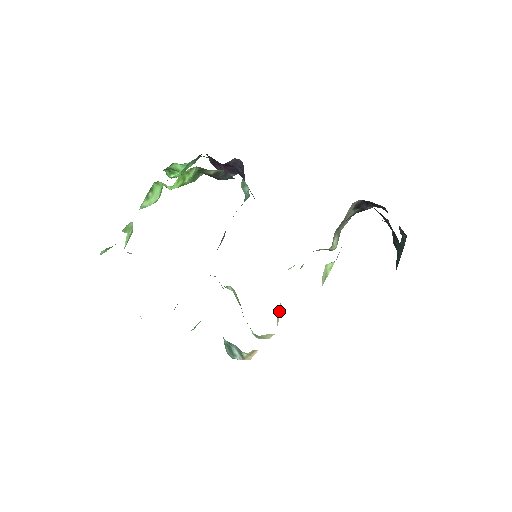
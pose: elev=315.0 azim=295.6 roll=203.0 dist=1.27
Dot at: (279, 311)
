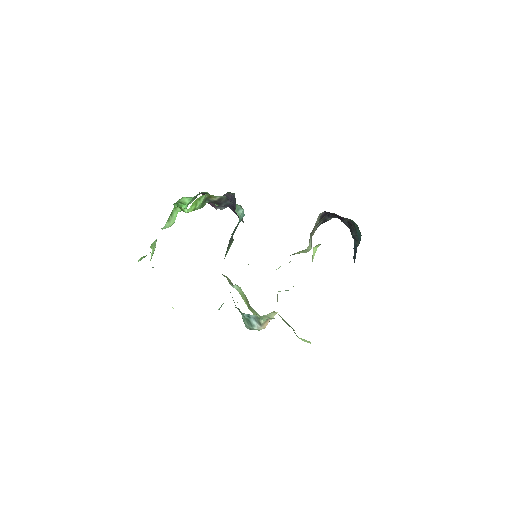
Dot at: (277, 297)
